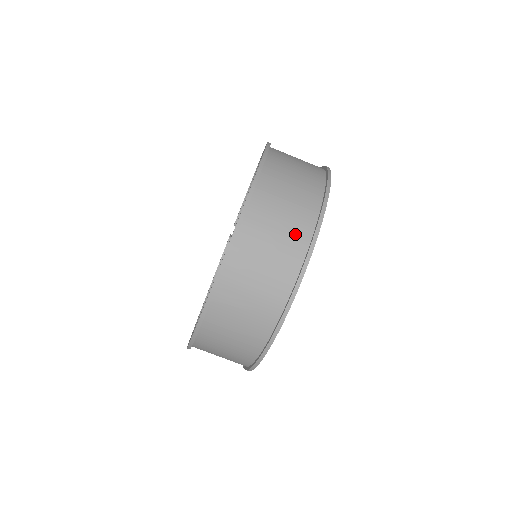
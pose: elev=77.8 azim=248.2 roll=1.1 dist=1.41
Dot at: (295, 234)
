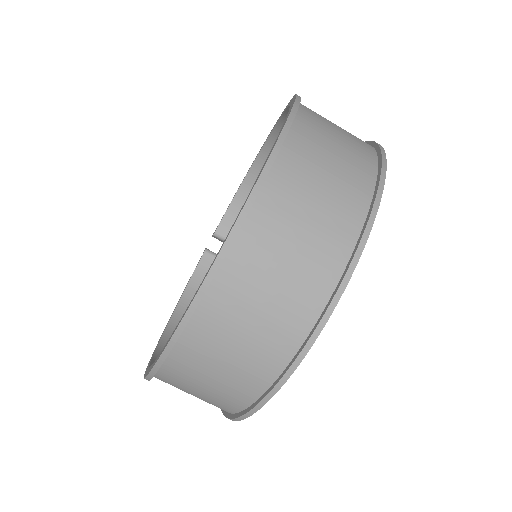
Dot at: (349, 190)
